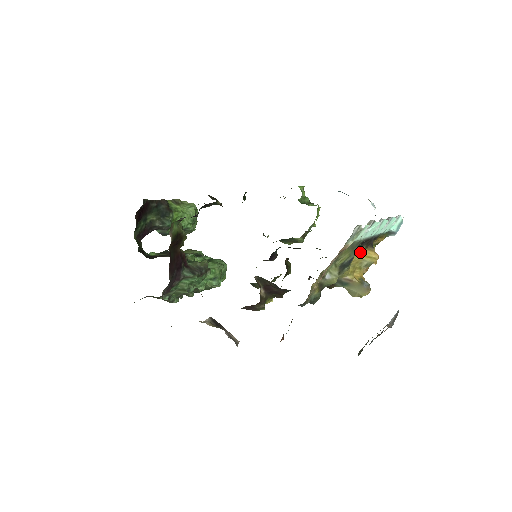
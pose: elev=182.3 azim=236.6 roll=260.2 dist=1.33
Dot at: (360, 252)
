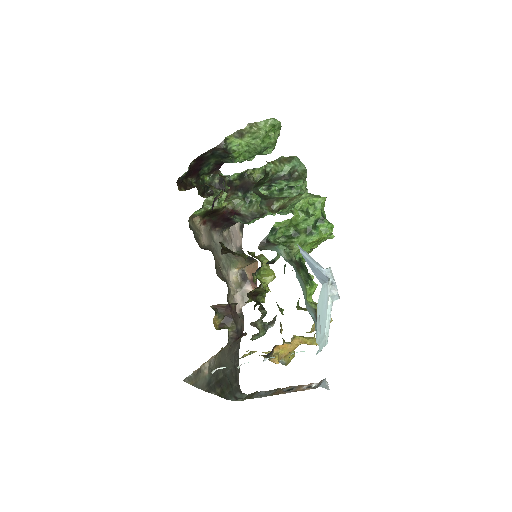
Dot at: occluded
